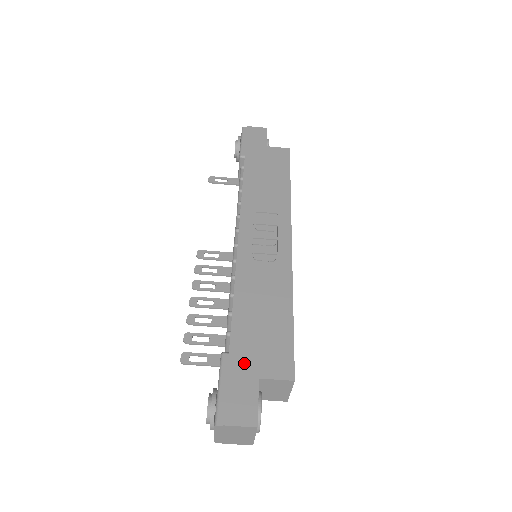
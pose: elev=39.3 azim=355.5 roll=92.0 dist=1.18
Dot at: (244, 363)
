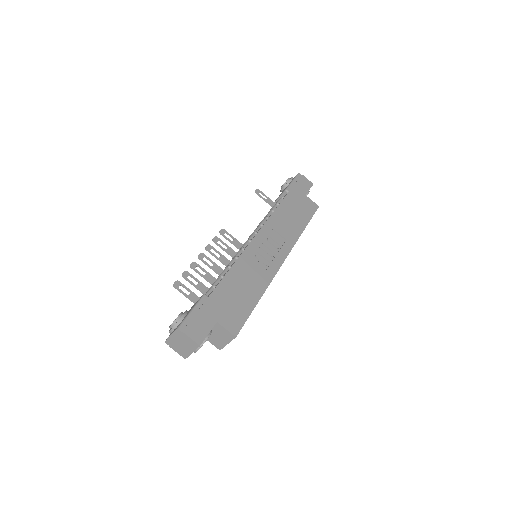
Dot at: (214, 308)
